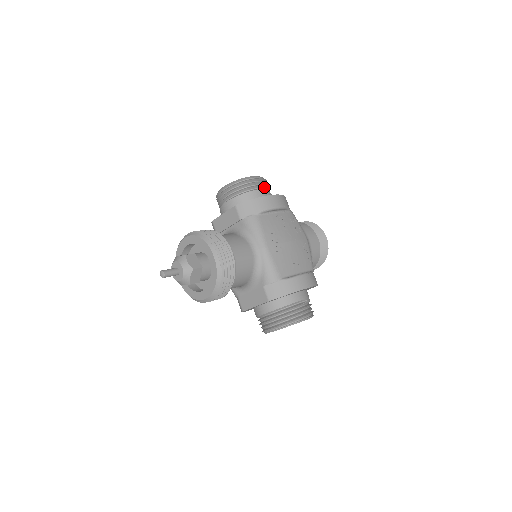
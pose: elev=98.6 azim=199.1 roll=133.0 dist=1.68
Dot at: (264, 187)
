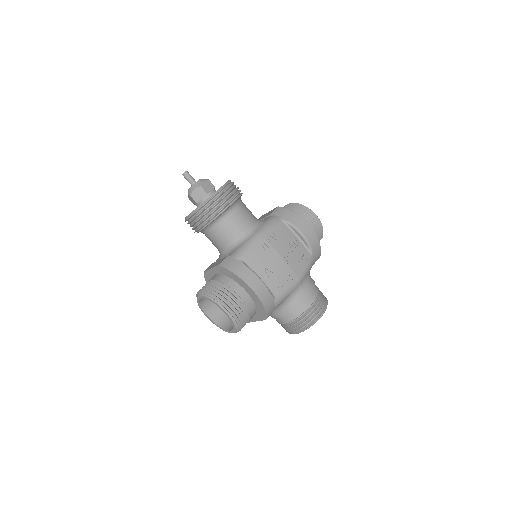
Dot at: (314, 227)
